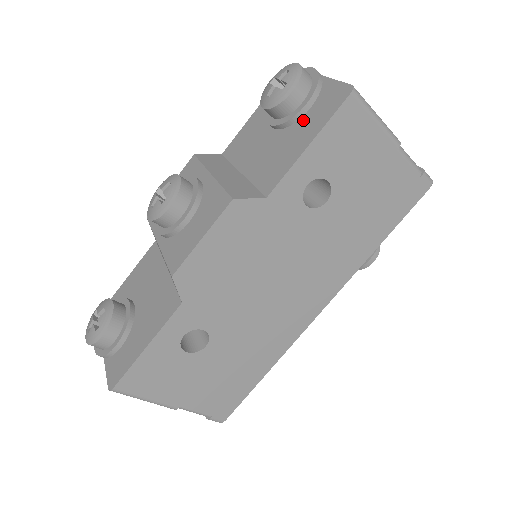
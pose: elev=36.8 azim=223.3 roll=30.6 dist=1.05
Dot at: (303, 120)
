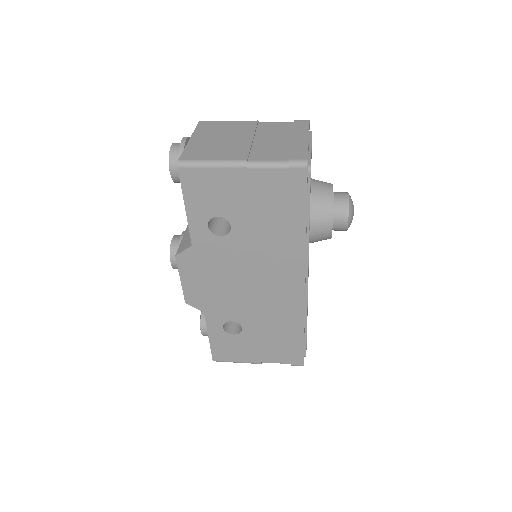
Dot at: occluded
